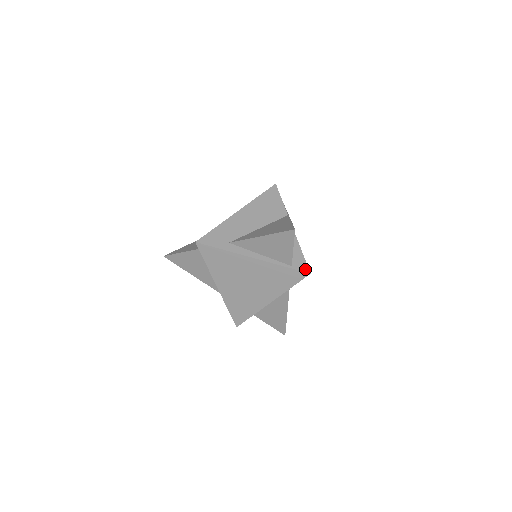
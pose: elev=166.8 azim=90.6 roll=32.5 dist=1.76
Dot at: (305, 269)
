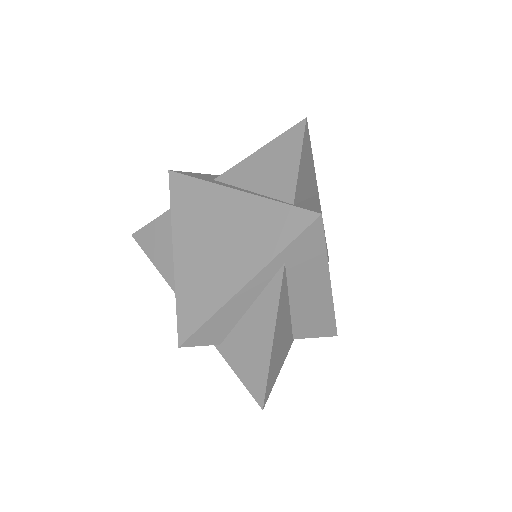
Dot at: (315, 210)
